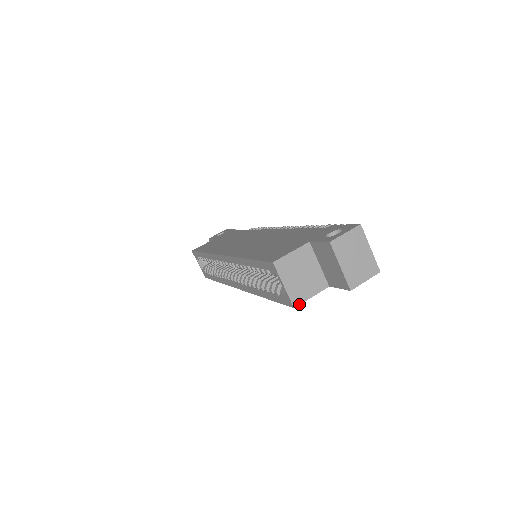
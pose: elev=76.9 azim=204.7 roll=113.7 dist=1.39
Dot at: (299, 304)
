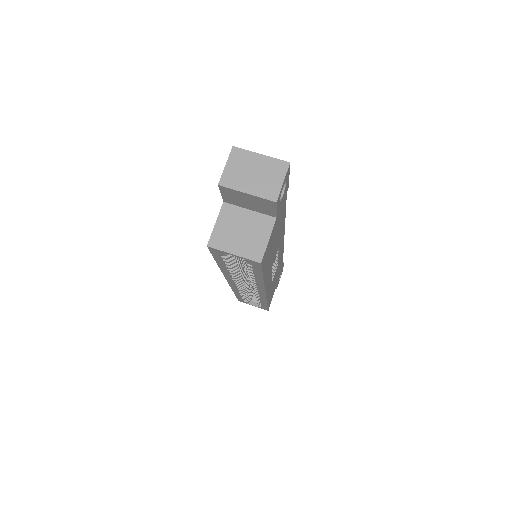
Dot at: (262, 256)
